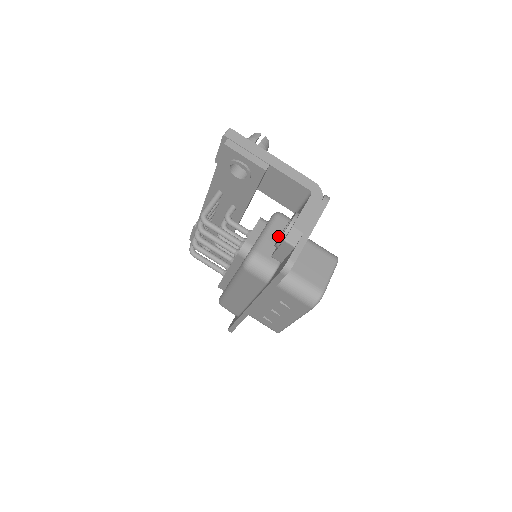
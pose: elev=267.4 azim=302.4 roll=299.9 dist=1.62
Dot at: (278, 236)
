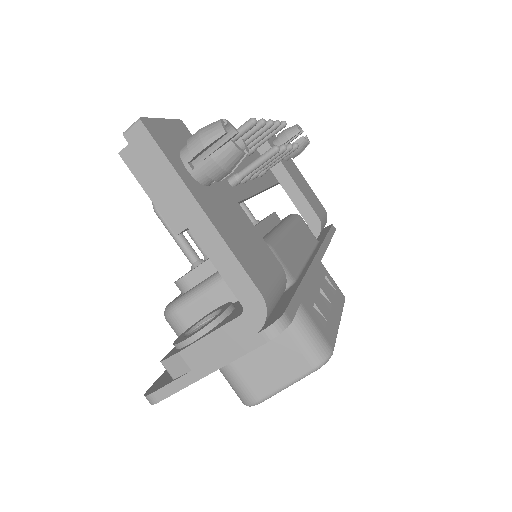
Dot at: (226, 298)
